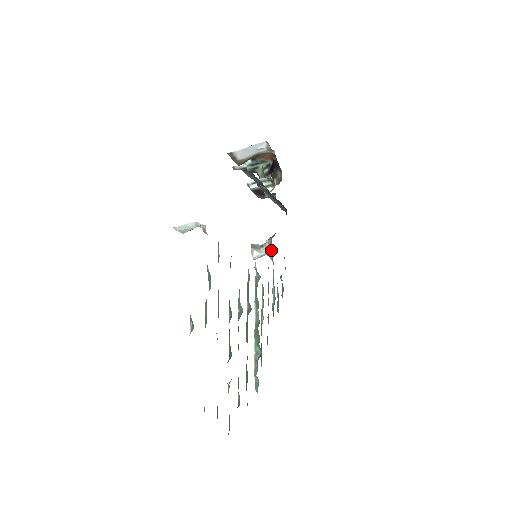
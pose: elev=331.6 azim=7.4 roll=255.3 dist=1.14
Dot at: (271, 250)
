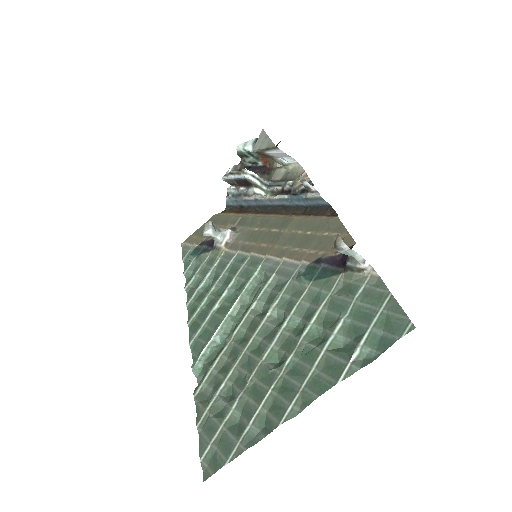
Dot at: (229, 241)
